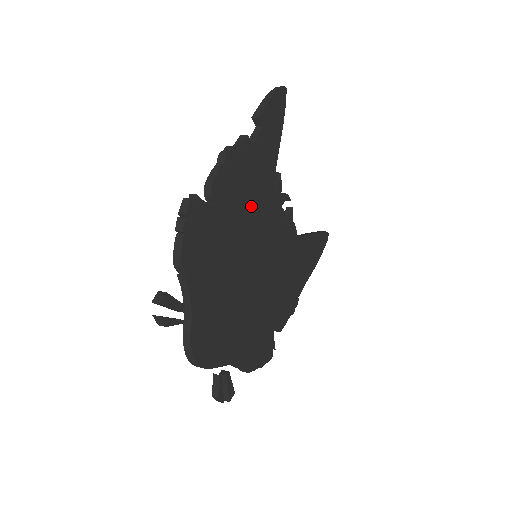
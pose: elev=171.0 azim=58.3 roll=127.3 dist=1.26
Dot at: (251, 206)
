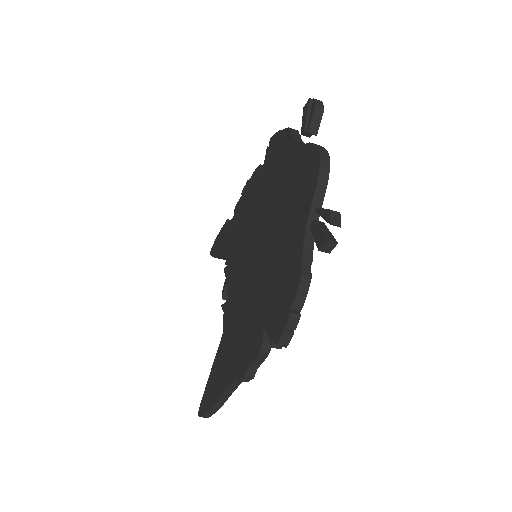
Dot at: occluded
